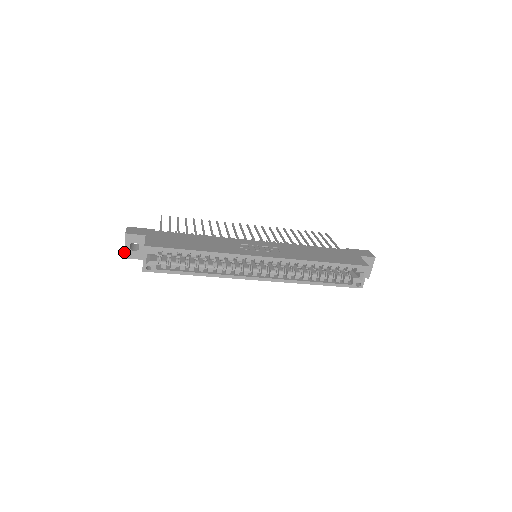
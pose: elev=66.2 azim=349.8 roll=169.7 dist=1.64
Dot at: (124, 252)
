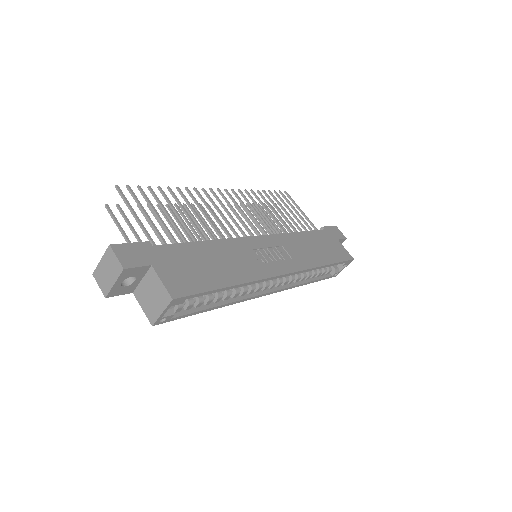
Dot at: (109, 291)
